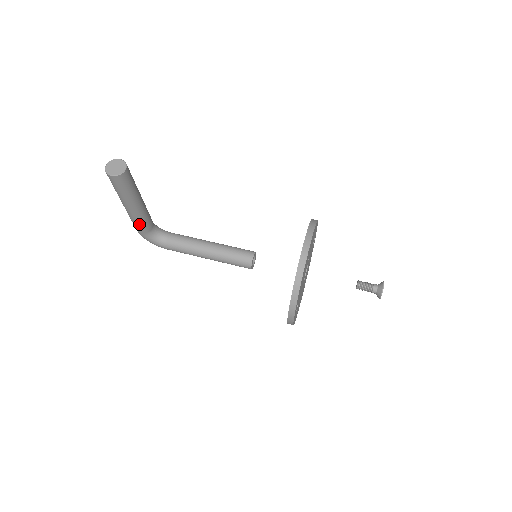
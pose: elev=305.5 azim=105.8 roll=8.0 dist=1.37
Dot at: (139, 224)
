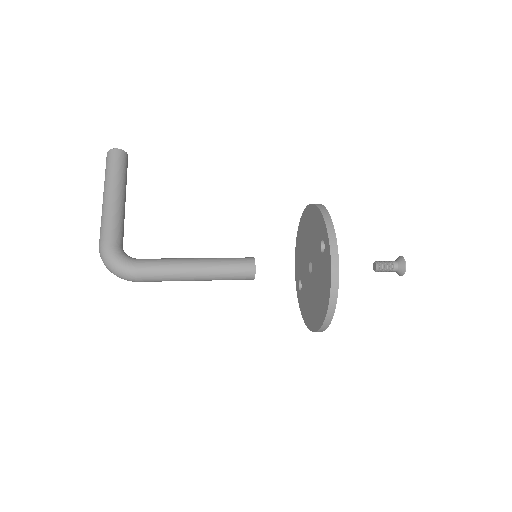
Dot at: (114, 222)
